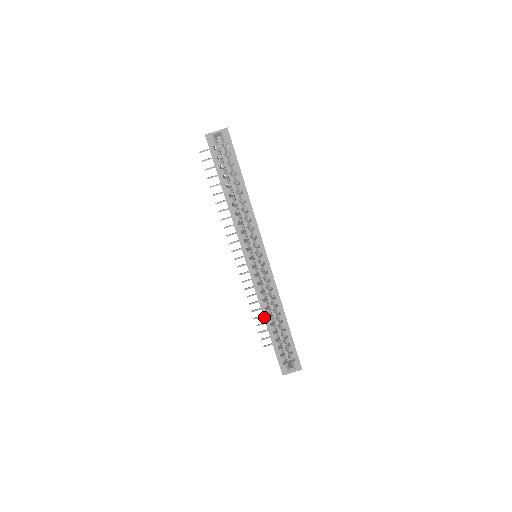
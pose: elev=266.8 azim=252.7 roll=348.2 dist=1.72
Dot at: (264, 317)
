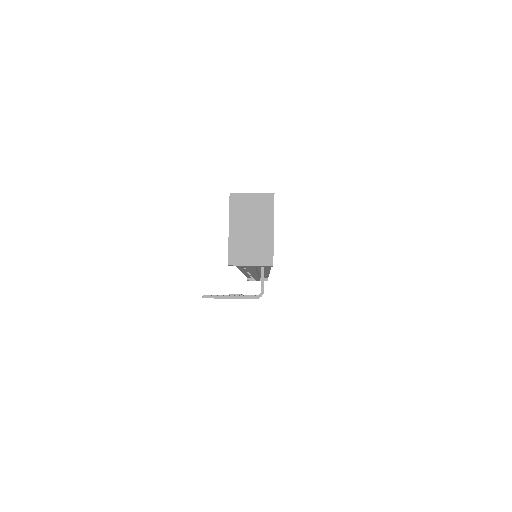
Dot at: occluded
